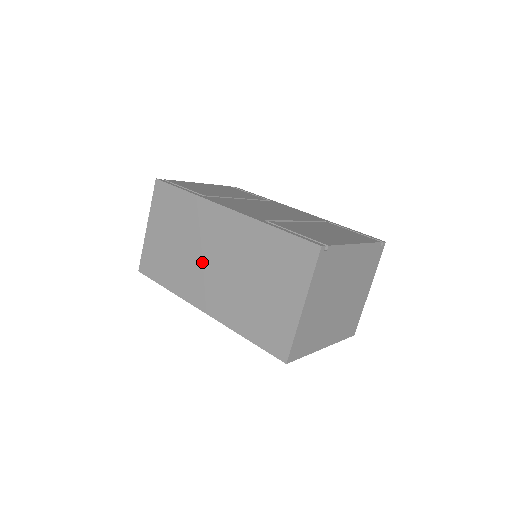
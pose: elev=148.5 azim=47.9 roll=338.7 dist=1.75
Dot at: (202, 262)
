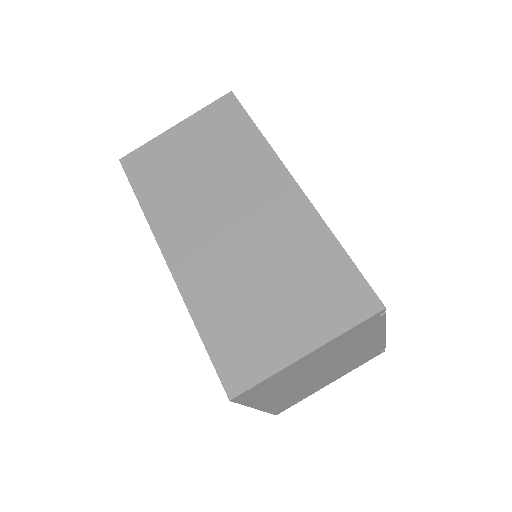
Dot at: (214, 212)
